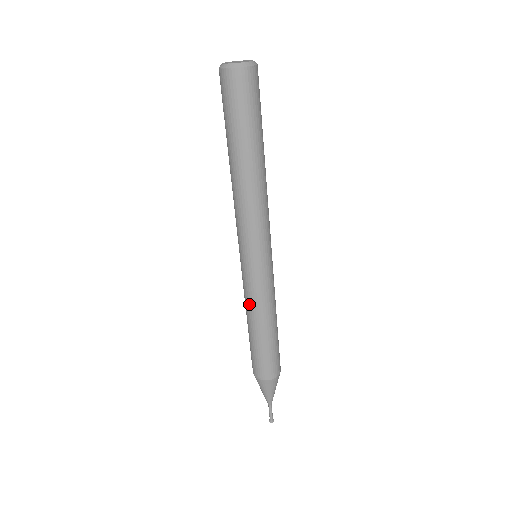
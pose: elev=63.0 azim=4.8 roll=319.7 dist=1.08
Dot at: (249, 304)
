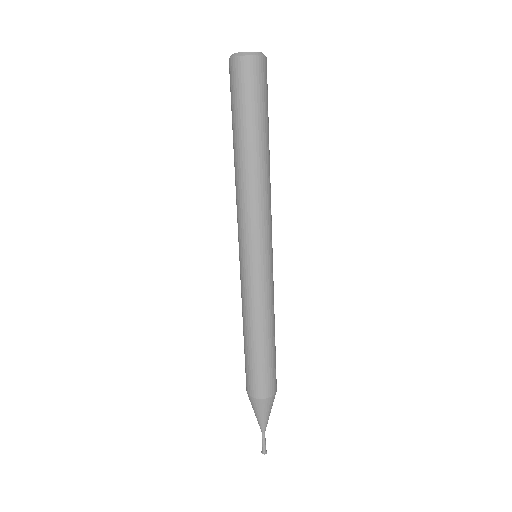
Dot at: (246, 308)
